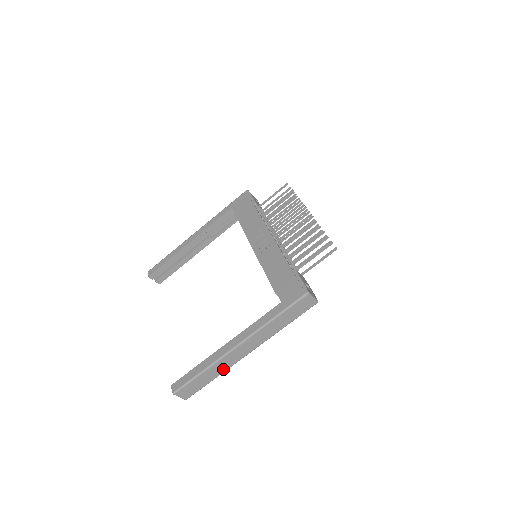
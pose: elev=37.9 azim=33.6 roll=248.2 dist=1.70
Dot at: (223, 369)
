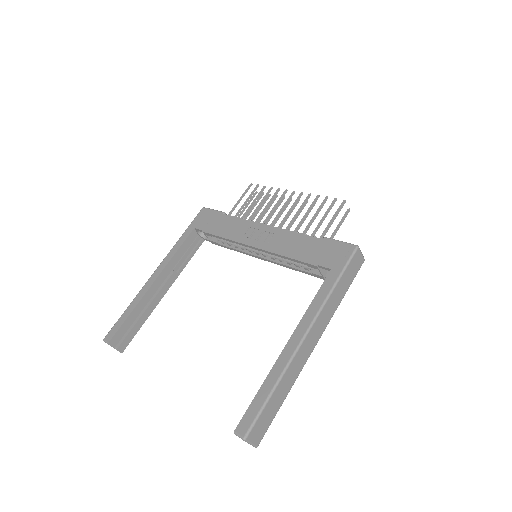
Dot at: (292, 380)
